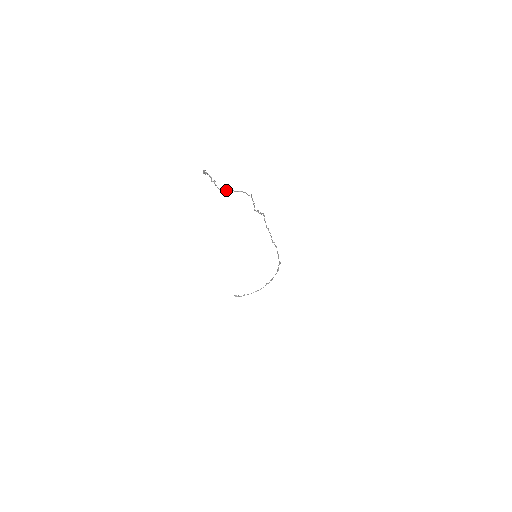
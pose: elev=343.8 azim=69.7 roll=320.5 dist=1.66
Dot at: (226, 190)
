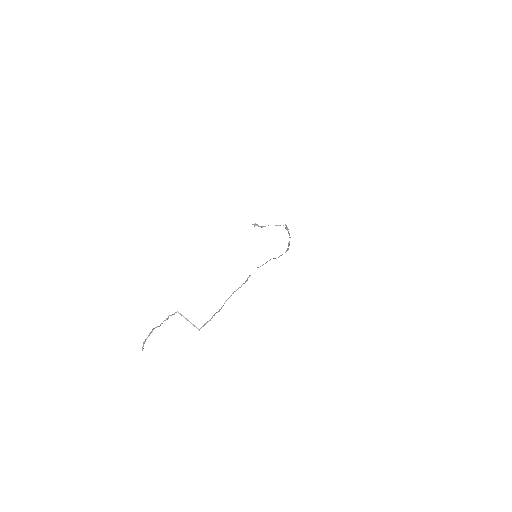
Dot at: (183, 316)
